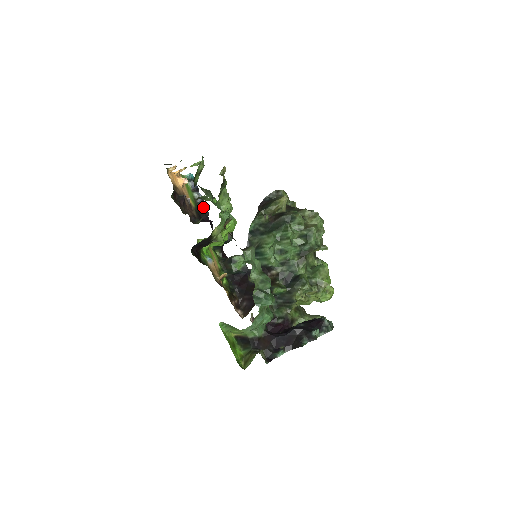
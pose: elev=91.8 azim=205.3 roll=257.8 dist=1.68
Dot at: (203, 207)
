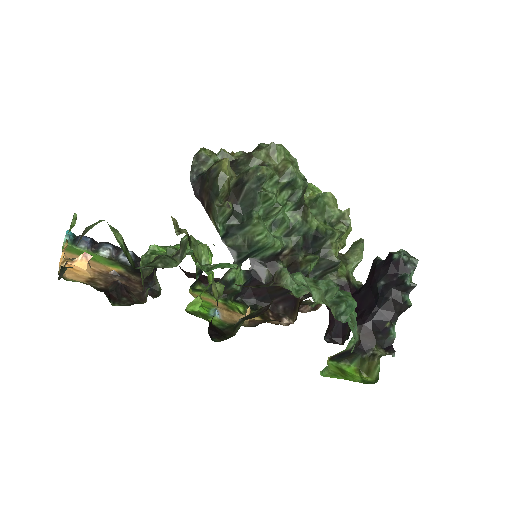
Dot at: occluded
